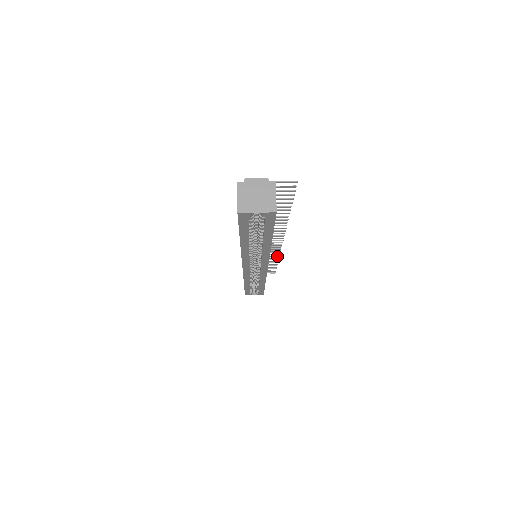
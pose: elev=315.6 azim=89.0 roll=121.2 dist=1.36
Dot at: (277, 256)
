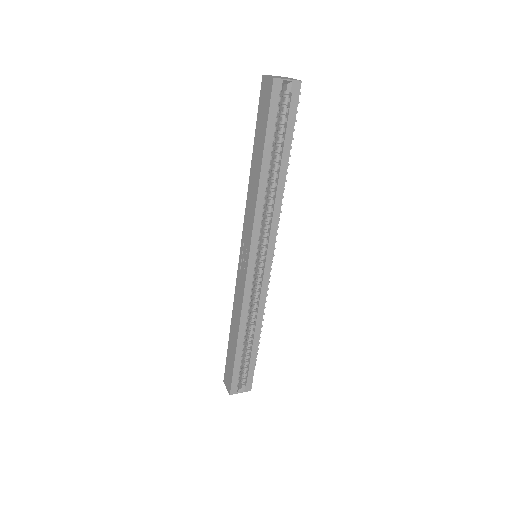
Dot at: occluded
